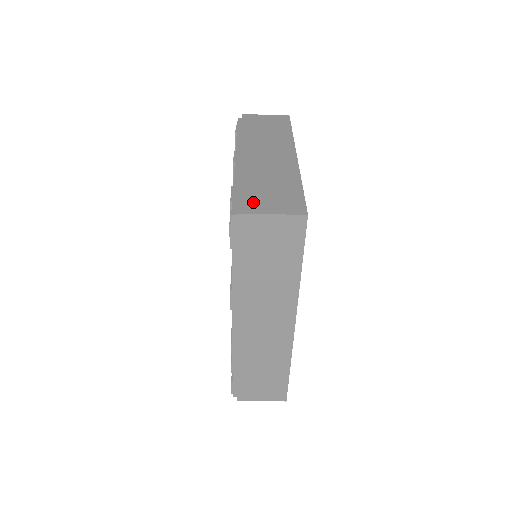
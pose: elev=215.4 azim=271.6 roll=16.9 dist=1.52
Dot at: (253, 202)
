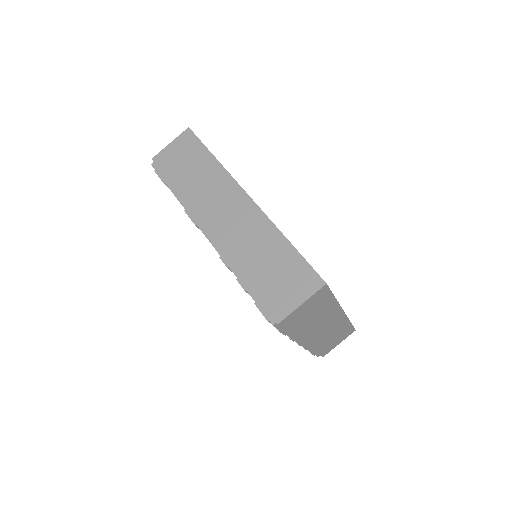
Dot at: occluded
